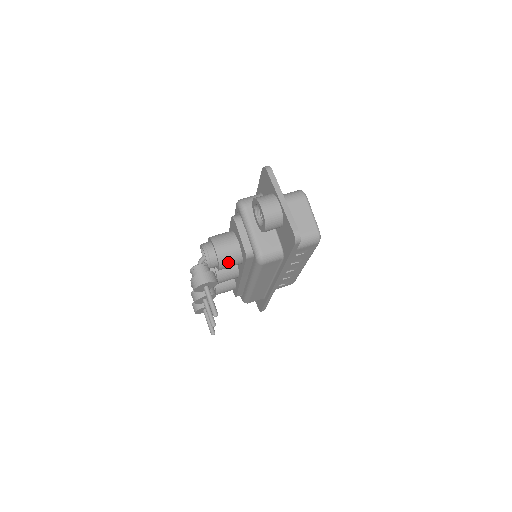
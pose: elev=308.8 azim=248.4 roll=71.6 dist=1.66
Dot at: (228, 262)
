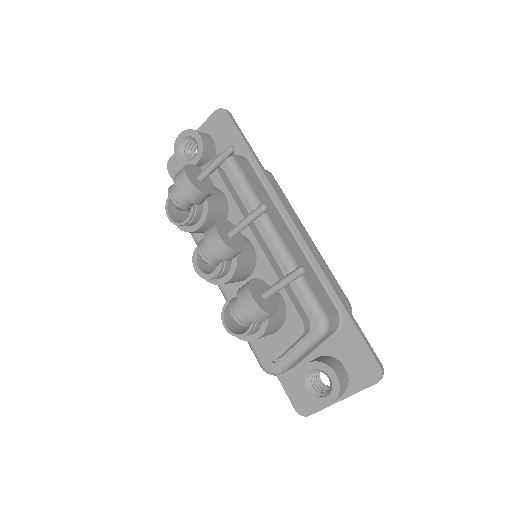
Dot at: occluded
